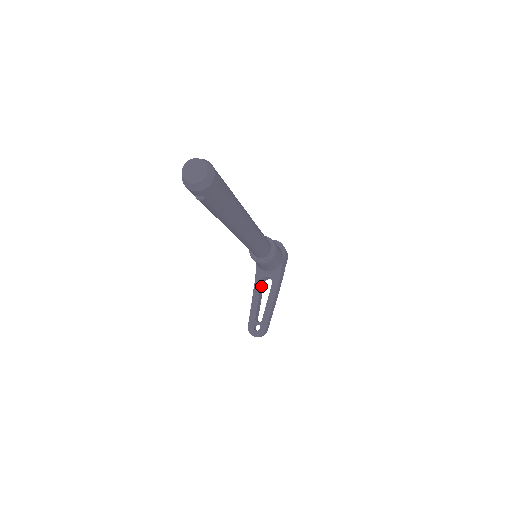
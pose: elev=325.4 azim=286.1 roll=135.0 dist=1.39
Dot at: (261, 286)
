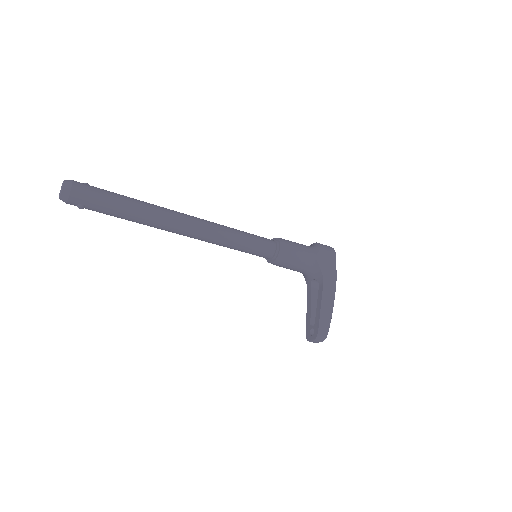
Dot at: (316, 292)
